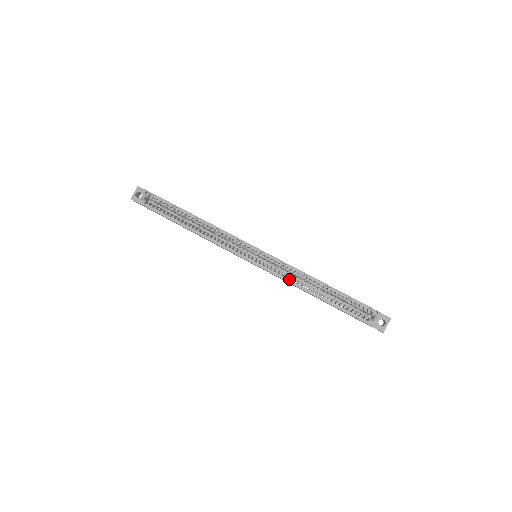
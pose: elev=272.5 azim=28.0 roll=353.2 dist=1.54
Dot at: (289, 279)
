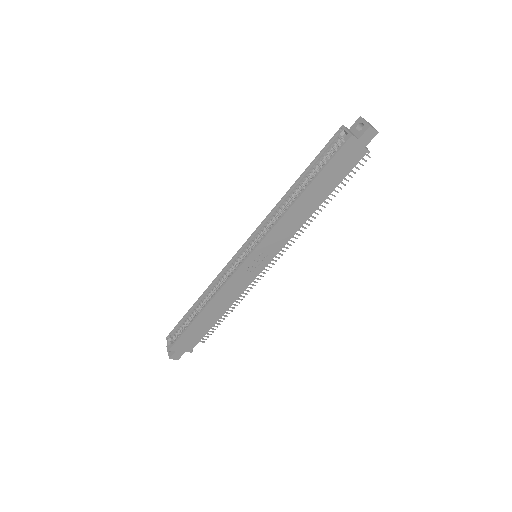
Dot at: (277, 223)
